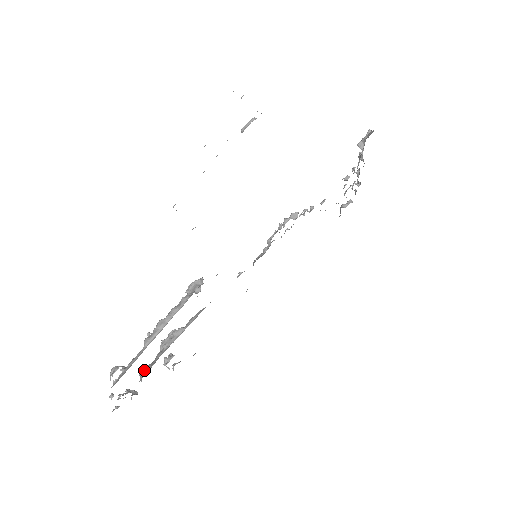
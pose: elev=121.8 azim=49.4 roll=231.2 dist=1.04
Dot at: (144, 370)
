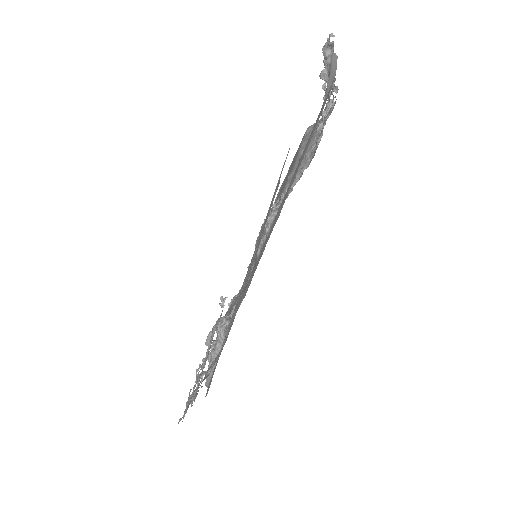
Dot at: occluded
